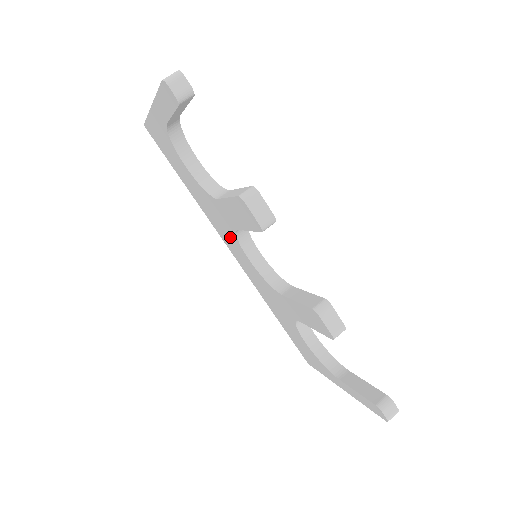
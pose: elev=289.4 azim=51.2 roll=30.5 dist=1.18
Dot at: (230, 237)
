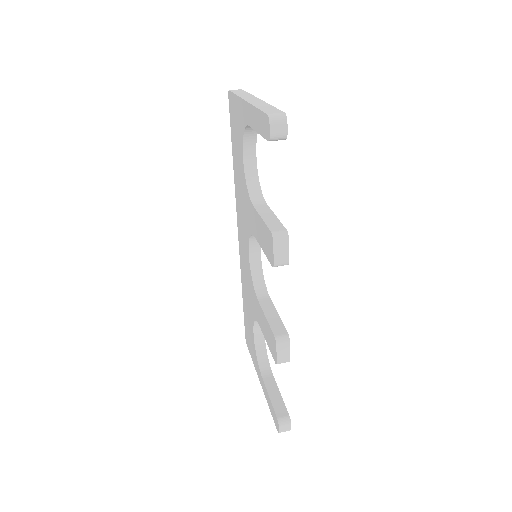
Dot at: (245, 227)
